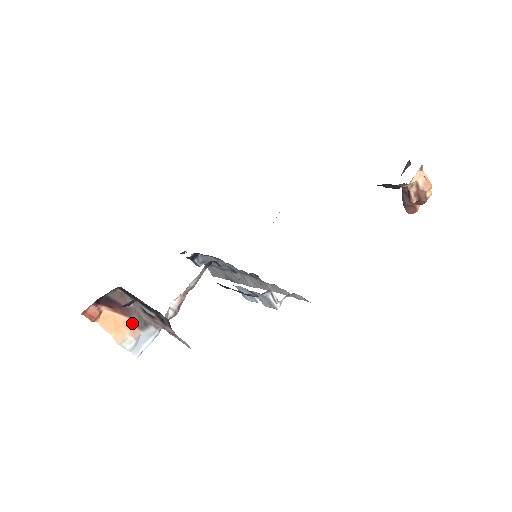
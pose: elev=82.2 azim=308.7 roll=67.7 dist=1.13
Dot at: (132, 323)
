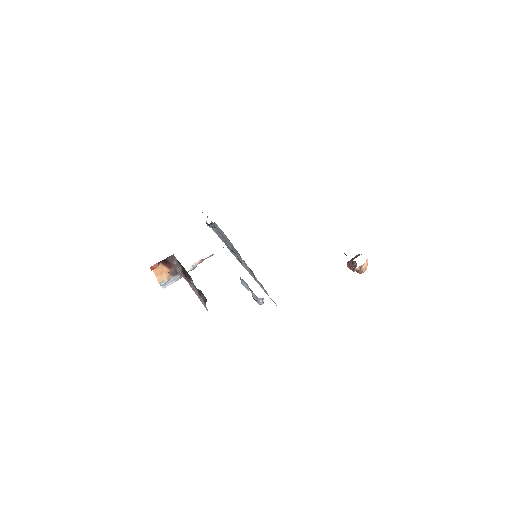
Dot at: (170, 272)
